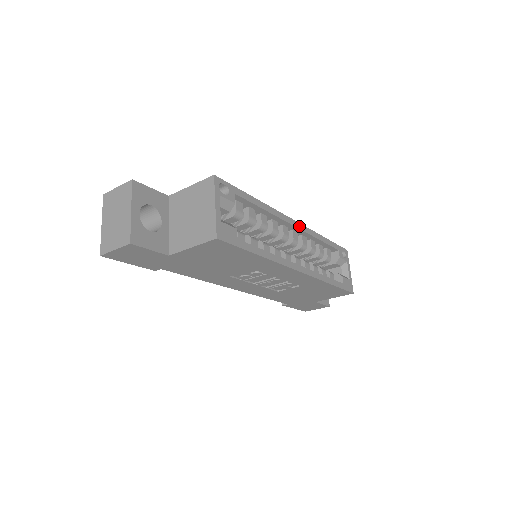
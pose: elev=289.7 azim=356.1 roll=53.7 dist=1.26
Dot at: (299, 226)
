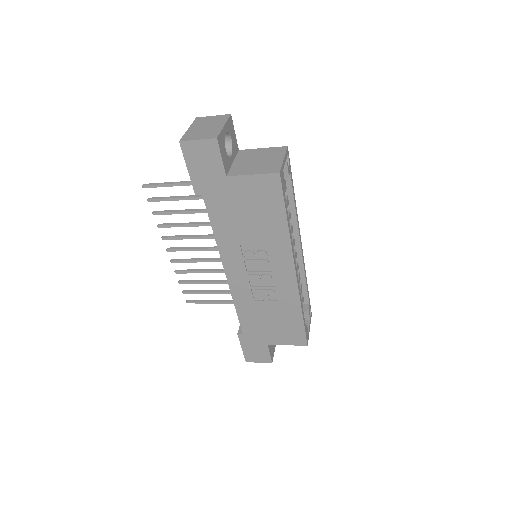
Dot at: (302, 249)
